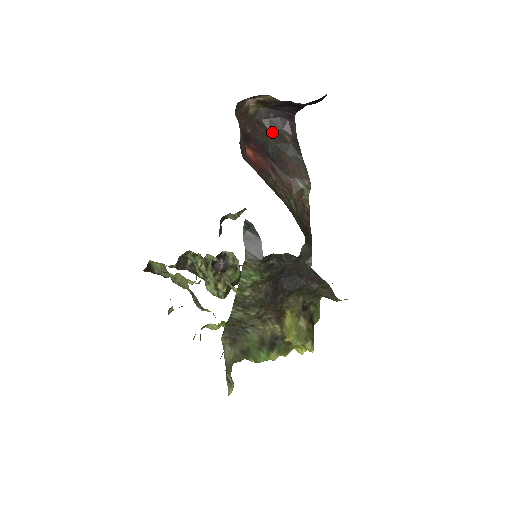
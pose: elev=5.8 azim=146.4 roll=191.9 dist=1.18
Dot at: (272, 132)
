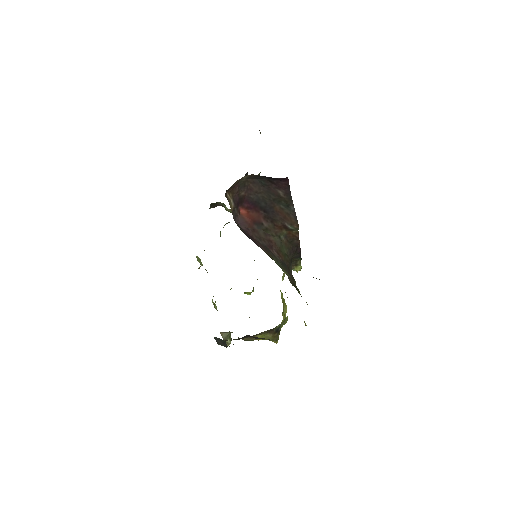
Dot at: (266, 188)
